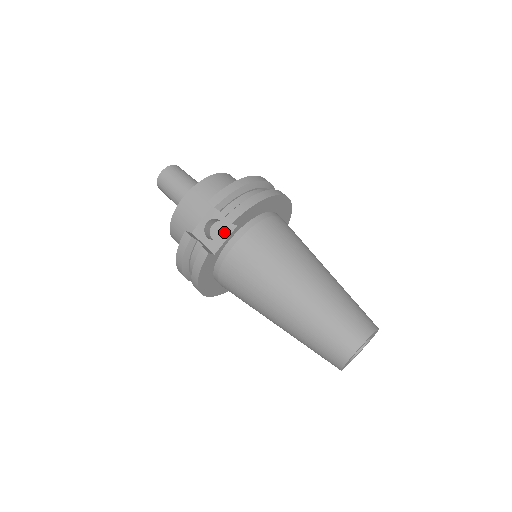
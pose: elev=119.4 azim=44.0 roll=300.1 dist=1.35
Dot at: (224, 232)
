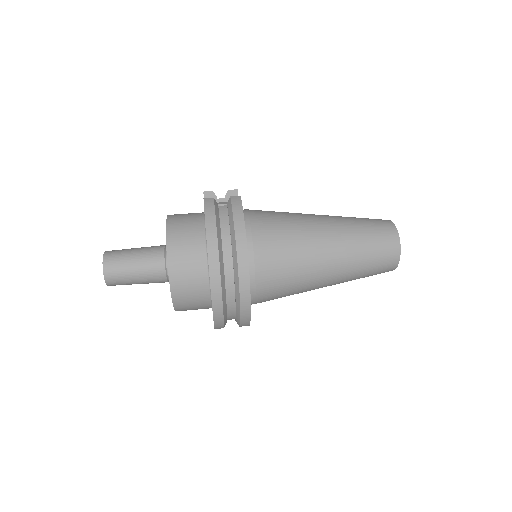
Dot at: occluded
